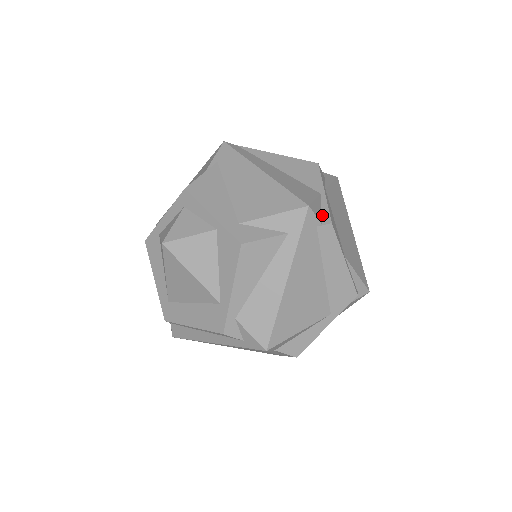
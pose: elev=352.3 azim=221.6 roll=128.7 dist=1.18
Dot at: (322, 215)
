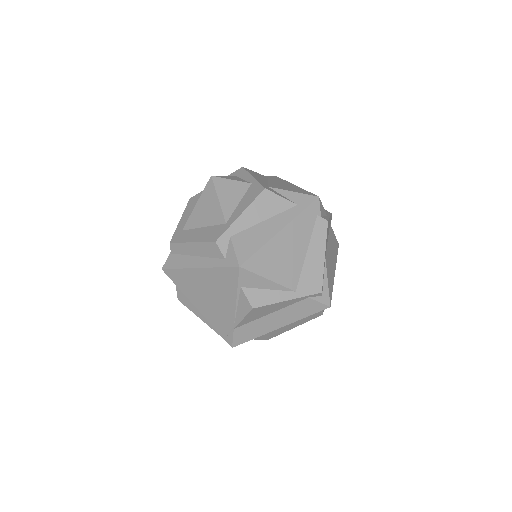
Dot at: (323, 217)
